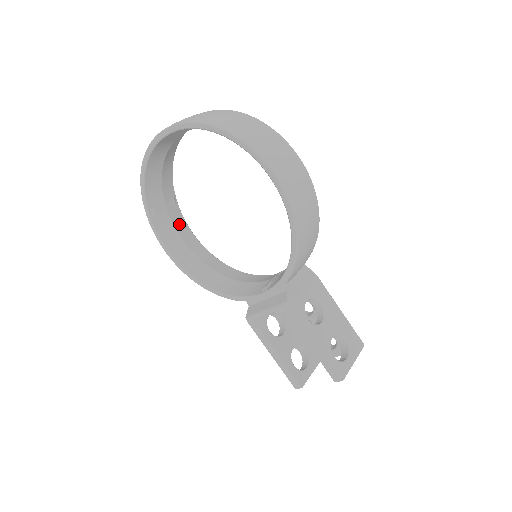
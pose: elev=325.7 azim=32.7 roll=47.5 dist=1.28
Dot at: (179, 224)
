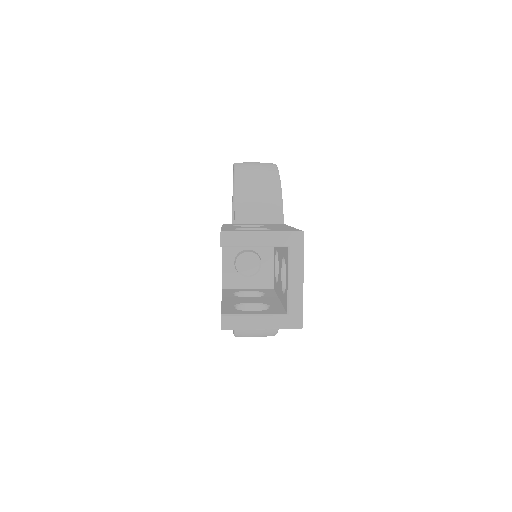
Dot at: occluded
